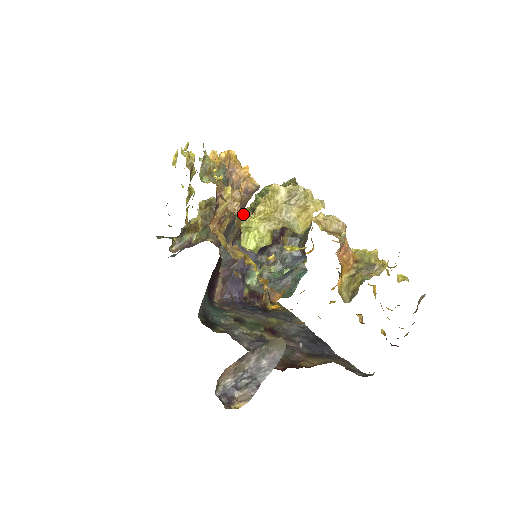
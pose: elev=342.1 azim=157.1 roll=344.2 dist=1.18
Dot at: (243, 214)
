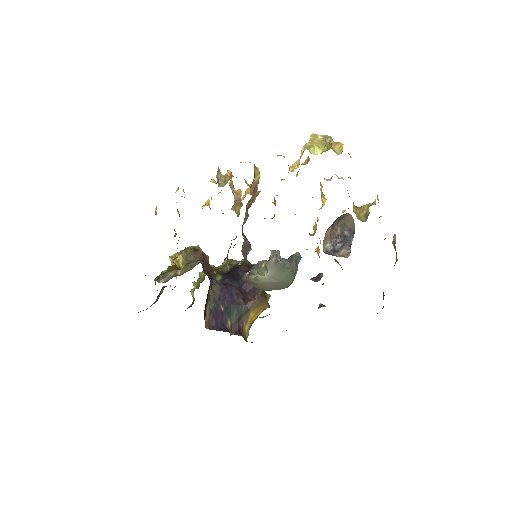
Dot at: (248, 214)
